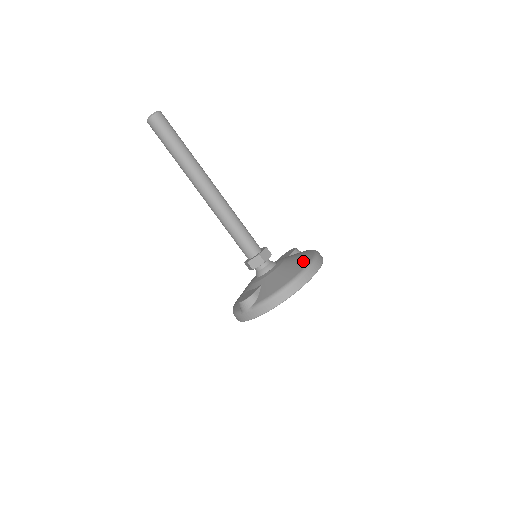
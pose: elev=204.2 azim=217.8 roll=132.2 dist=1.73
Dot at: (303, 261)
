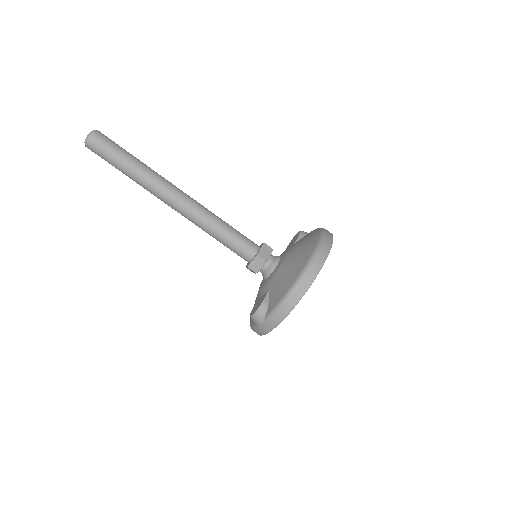
Dot at: (308, 247)
